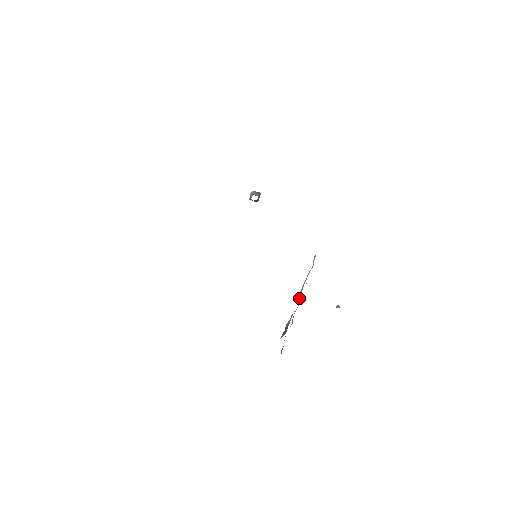
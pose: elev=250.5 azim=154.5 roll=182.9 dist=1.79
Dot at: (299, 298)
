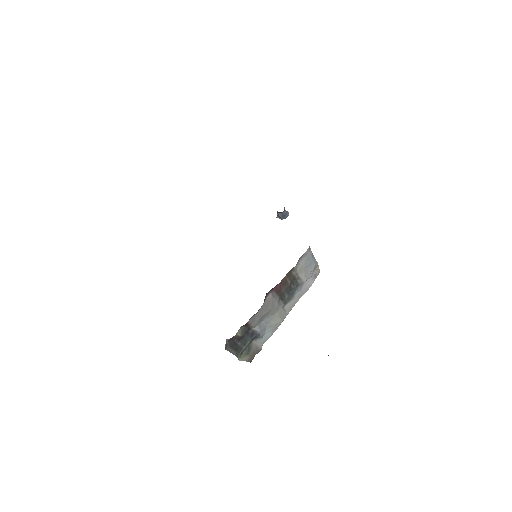
Dot at: (282, 311)
